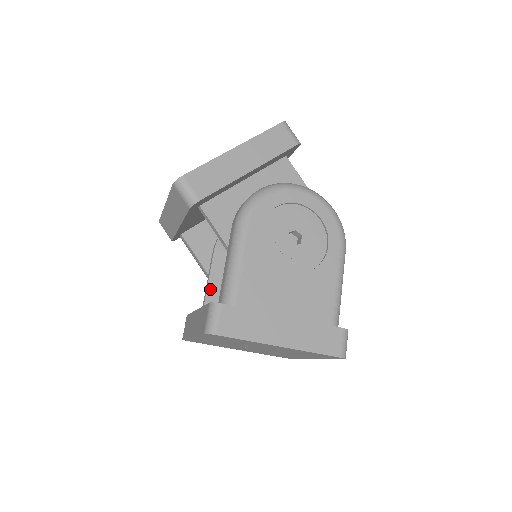
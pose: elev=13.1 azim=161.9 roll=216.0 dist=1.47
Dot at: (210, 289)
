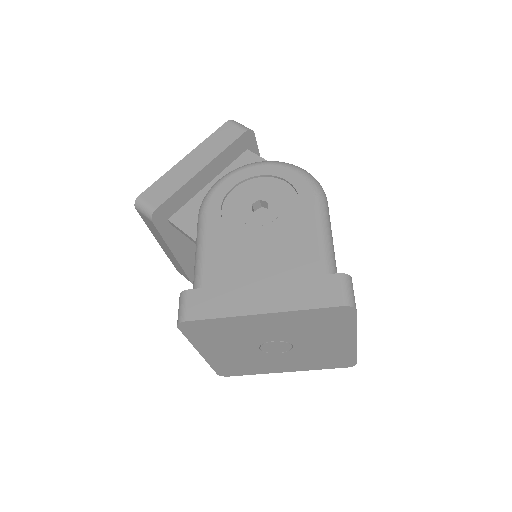
Dot at: occluded
